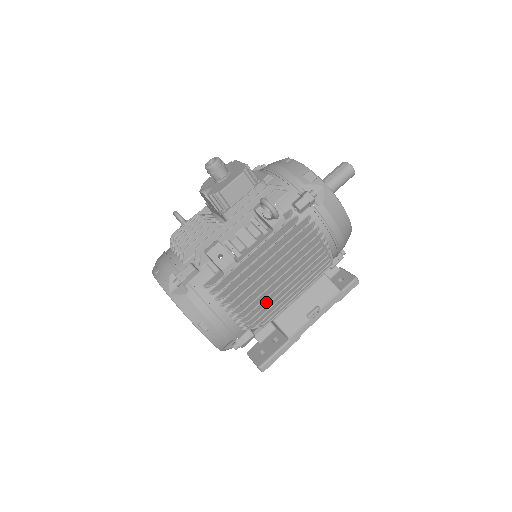
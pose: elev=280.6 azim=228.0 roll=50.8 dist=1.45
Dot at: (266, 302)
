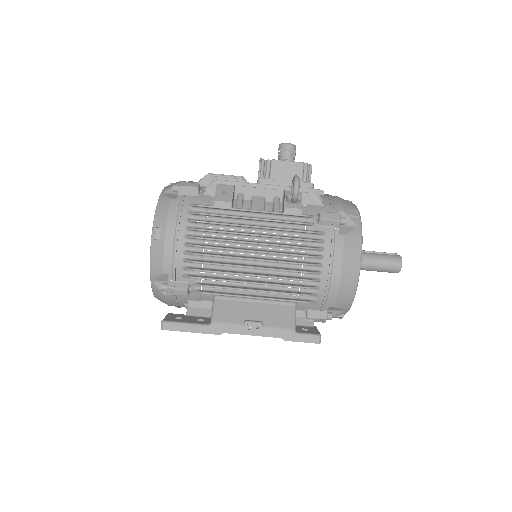
Dot at: (222, 263)
